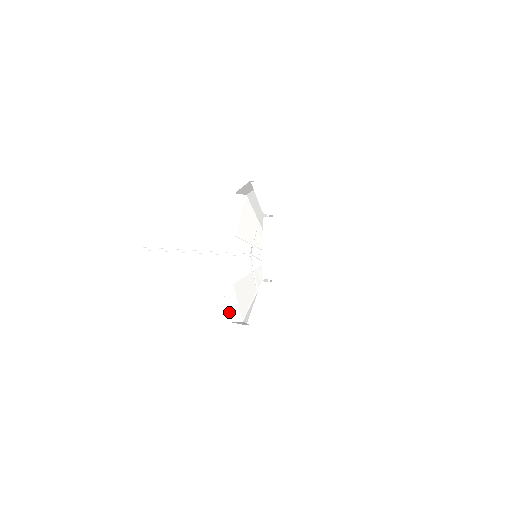
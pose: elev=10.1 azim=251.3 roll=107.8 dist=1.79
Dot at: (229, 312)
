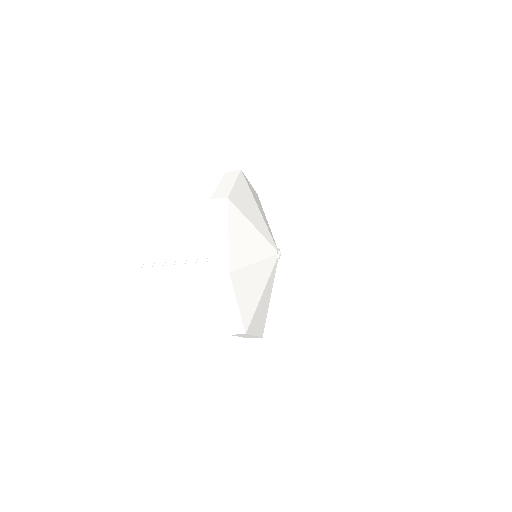
Dot at: occluded
